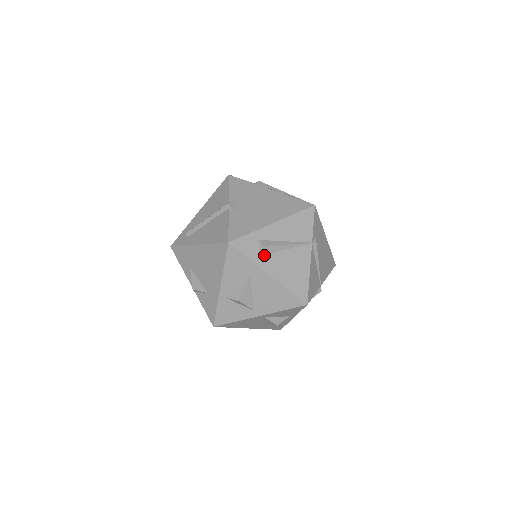
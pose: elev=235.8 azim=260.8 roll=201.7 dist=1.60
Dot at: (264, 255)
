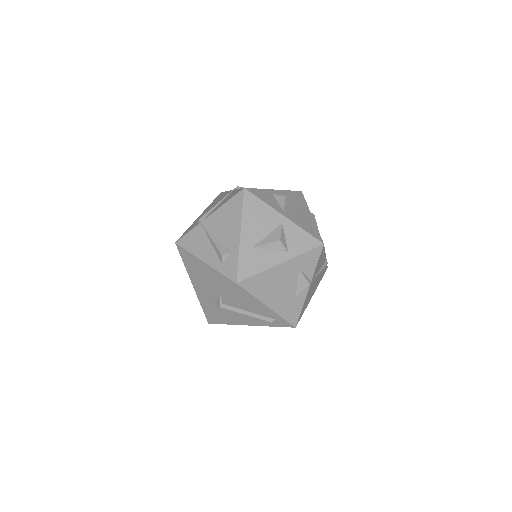
Dot at: occluded
